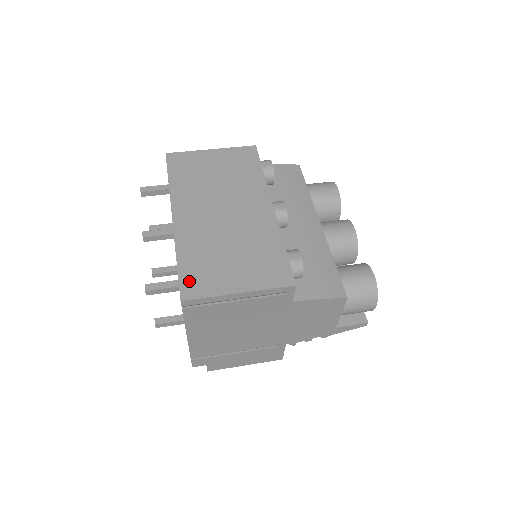
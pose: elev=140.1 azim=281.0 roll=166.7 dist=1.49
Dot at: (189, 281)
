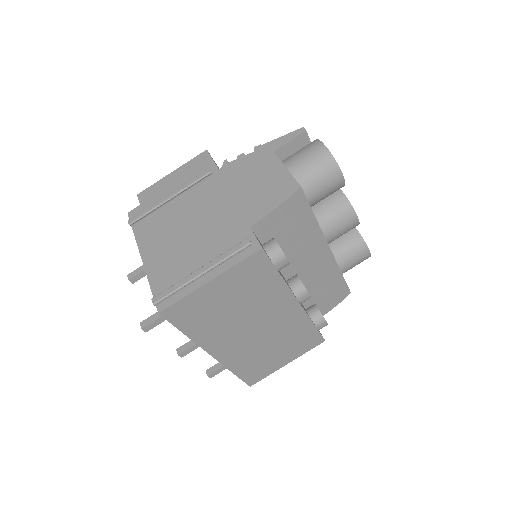
Dot at: (250, 378)
